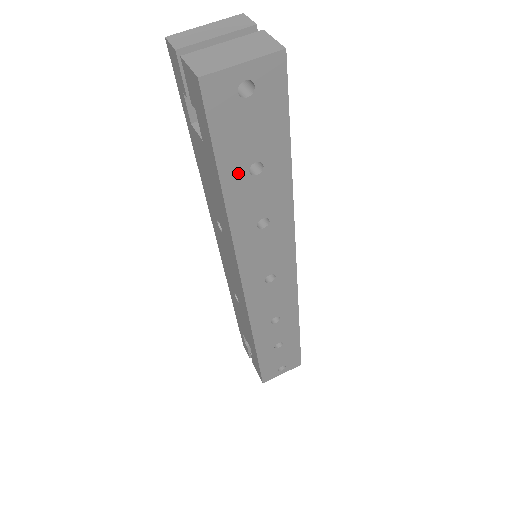
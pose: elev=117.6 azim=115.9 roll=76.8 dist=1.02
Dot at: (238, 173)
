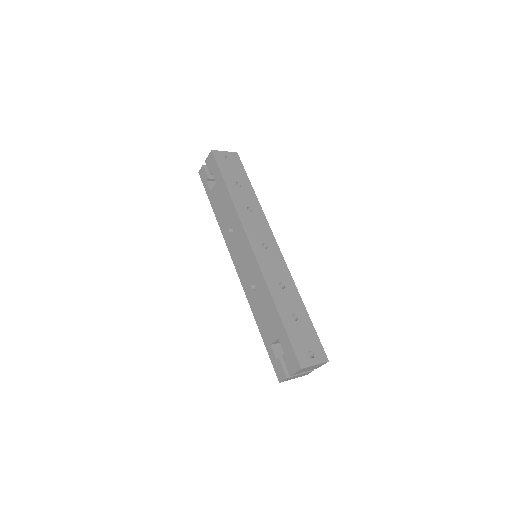
Dot at: (232, 183)
